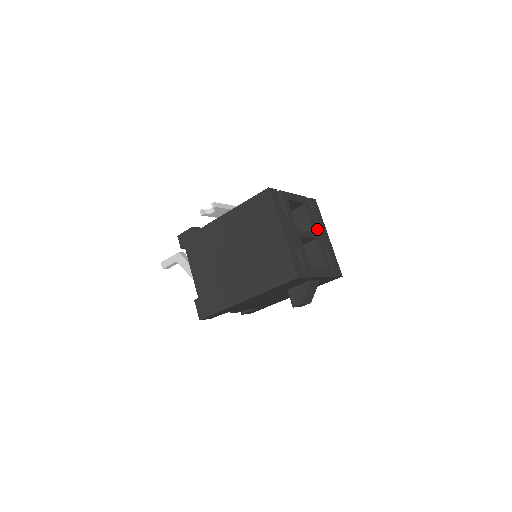
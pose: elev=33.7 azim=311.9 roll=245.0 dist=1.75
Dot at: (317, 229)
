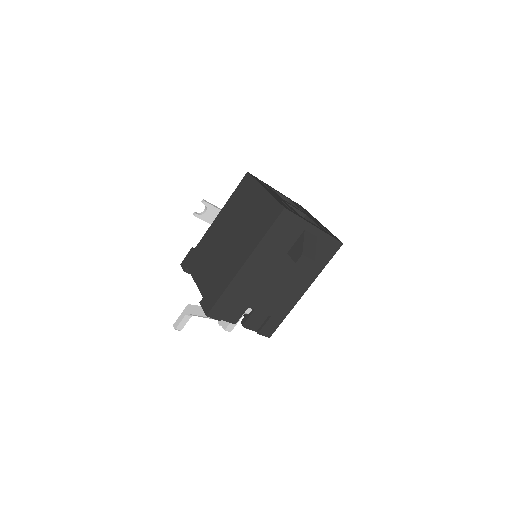
Dot at: (306, 213)
